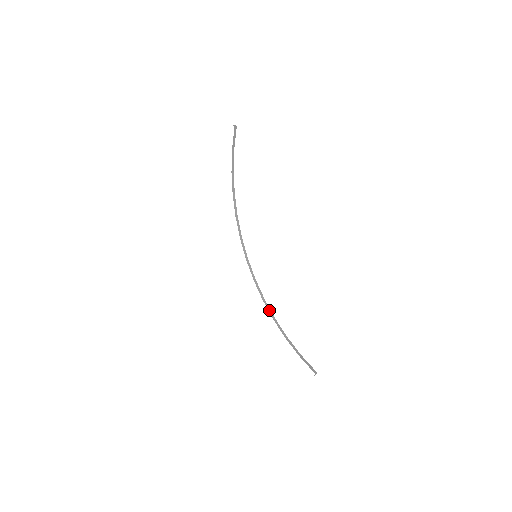
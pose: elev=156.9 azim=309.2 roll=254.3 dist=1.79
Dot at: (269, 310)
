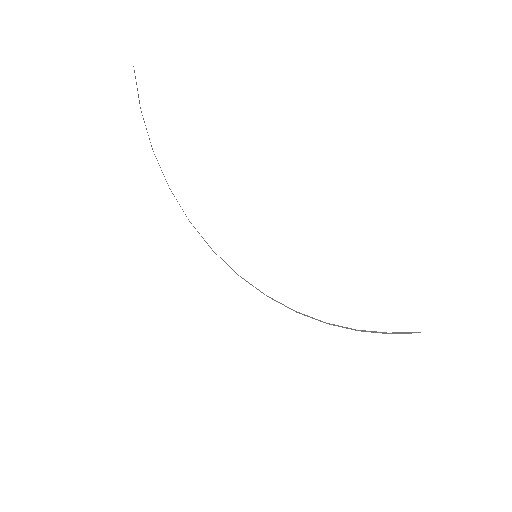
Dot at: (313, 318)
